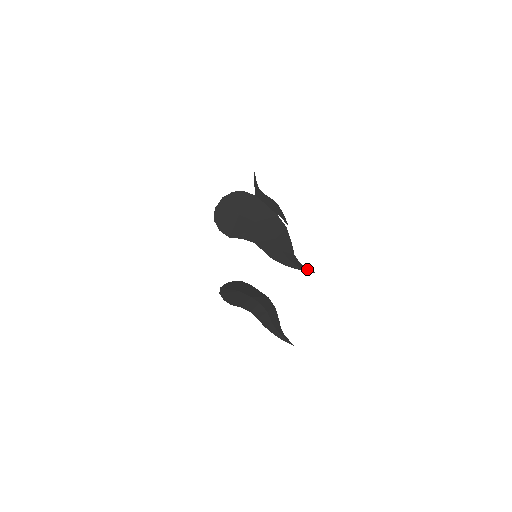
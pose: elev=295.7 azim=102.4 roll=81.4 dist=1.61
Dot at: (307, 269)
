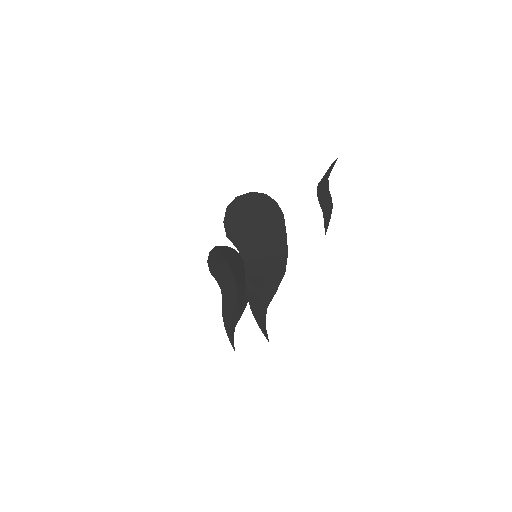
Dot at: (265, 332)
